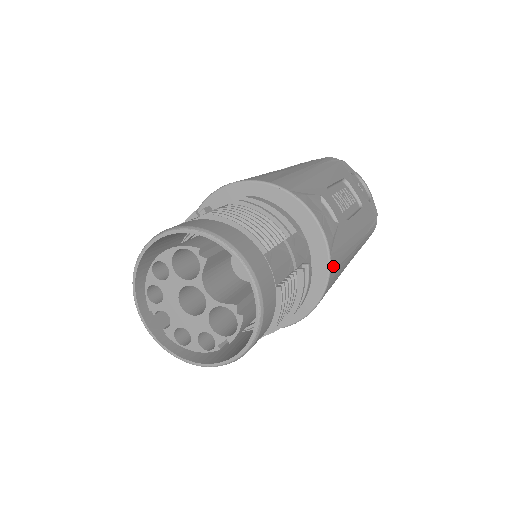
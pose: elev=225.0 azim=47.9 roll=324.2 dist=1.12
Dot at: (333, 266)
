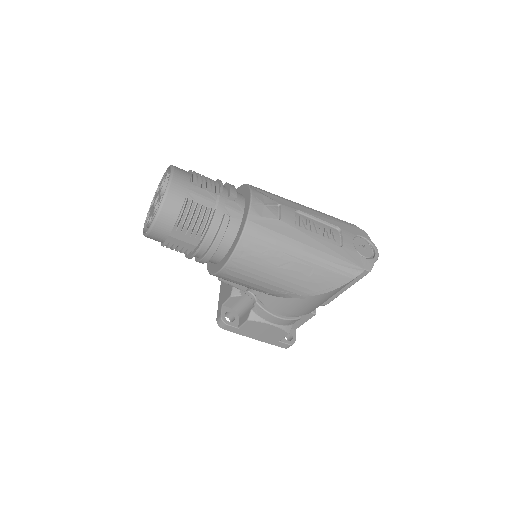
Dot at: (250, 231)
